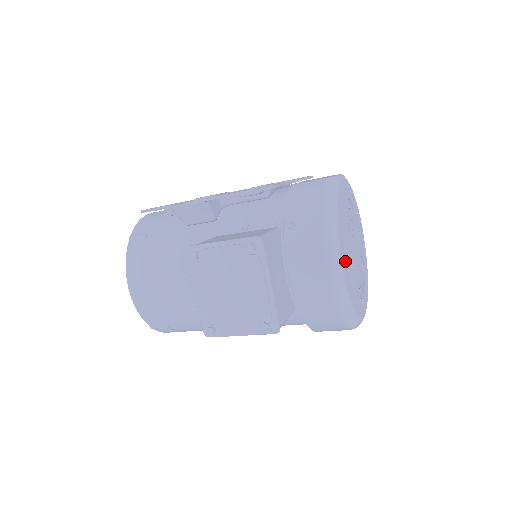
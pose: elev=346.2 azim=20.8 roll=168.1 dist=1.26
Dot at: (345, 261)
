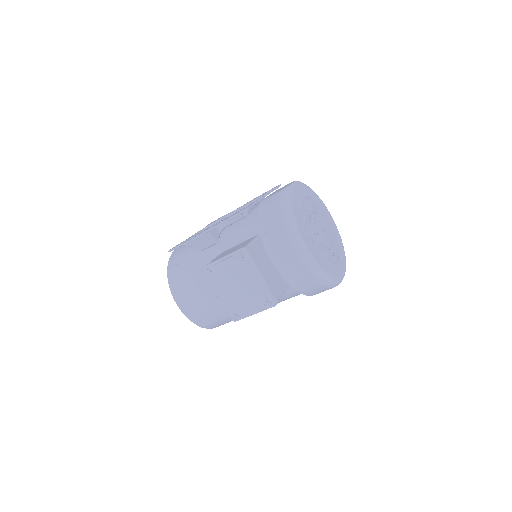
Dot at: (310, 243)
